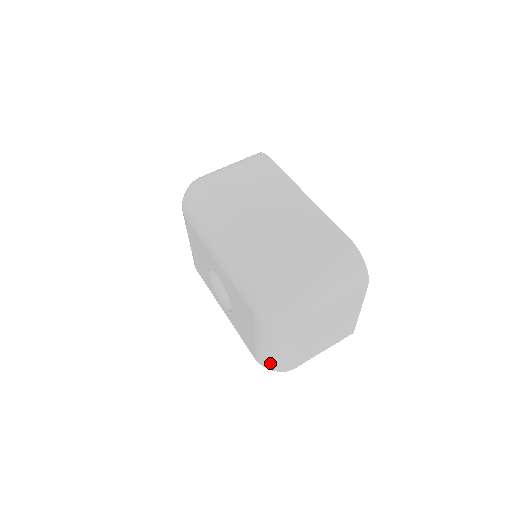
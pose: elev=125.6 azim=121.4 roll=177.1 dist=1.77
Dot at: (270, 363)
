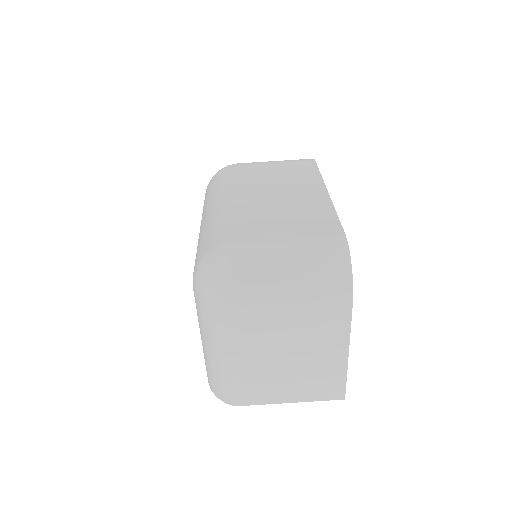
Dot at: (213, 381)
